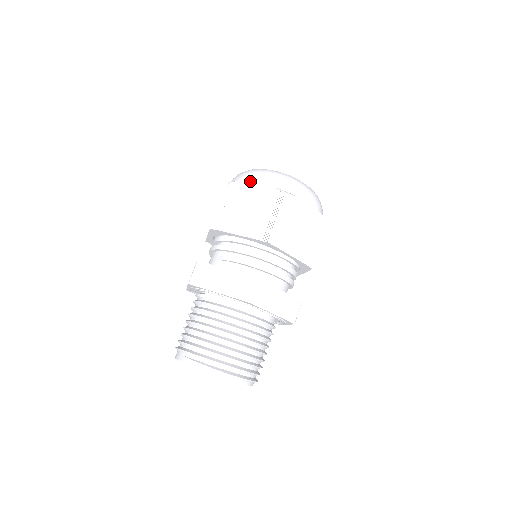
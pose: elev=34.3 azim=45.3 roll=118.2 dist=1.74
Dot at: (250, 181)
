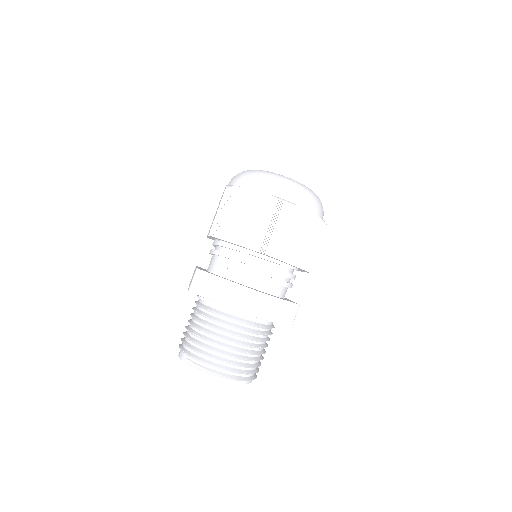
Dot at: (248, 187)
